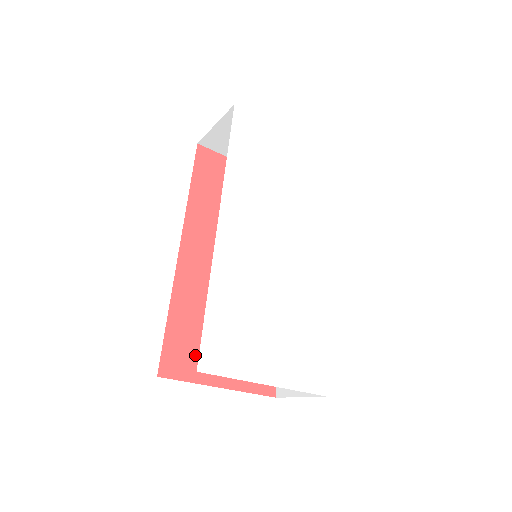
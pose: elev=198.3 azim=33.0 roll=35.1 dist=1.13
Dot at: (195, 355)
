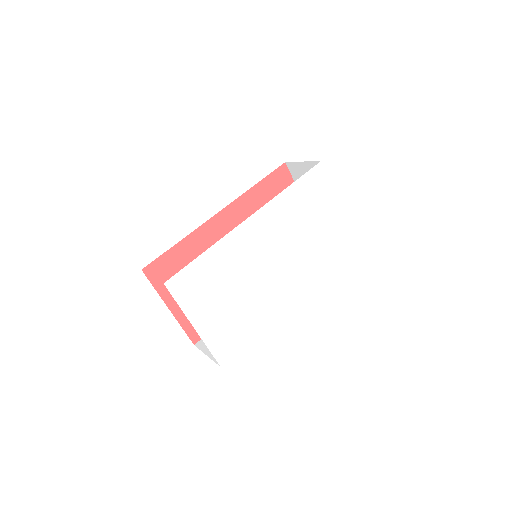
Dot at: occluded
